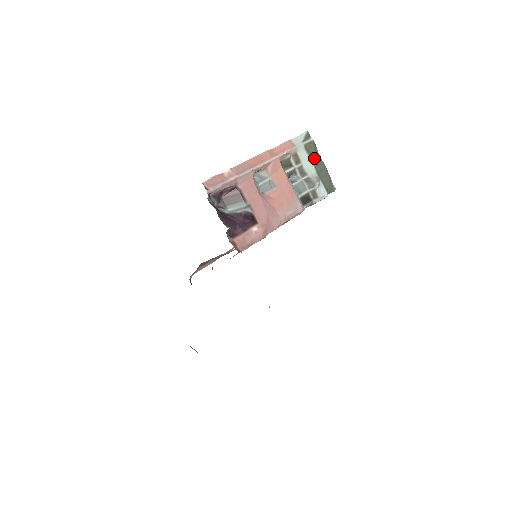
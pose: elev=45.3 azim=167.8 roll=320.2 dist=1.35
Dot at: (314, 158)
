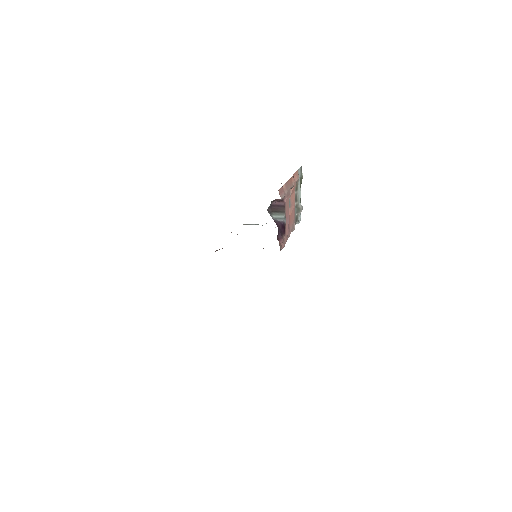
Dot at: occluded
